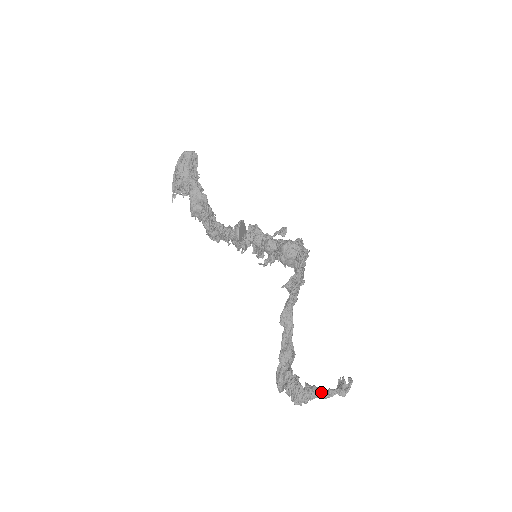
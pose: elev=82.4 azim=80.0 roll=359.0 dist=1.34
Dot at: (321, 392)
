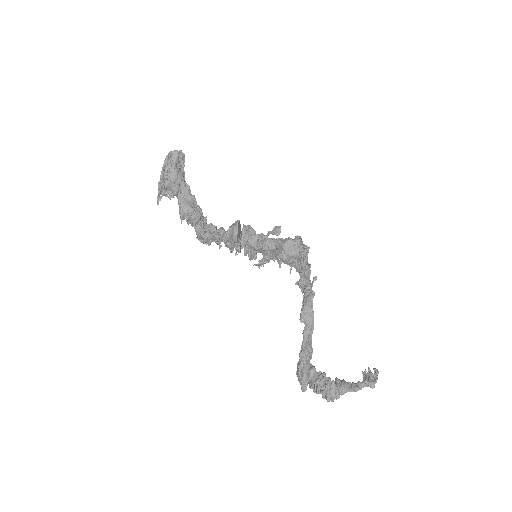
Dot at: (351, 386)
